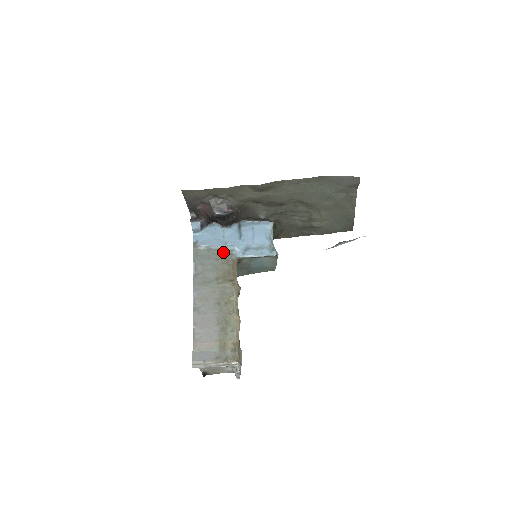
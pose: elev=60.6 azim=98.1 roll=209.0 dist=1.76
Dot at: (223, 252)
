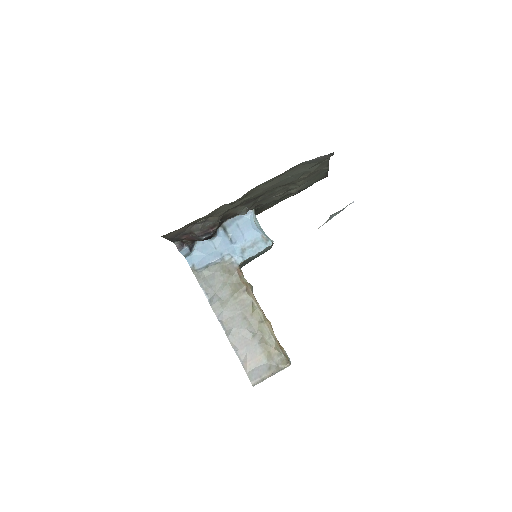
Dot at: (223, 265)
